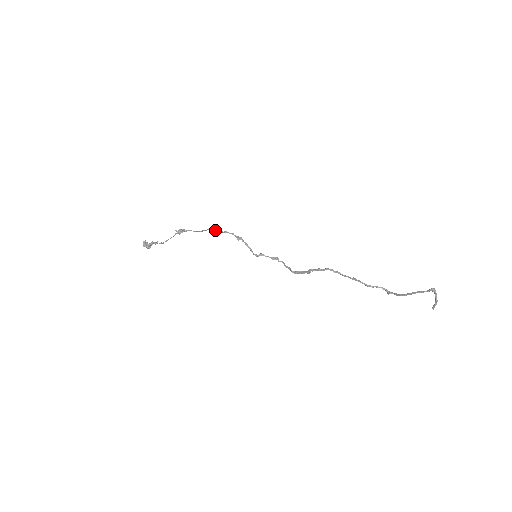
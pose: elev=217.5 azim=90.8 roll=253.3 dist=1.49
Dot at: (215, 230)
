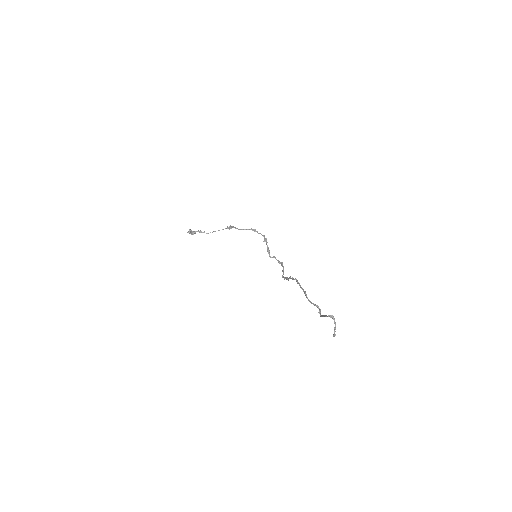
Dot at: (253, 230)
